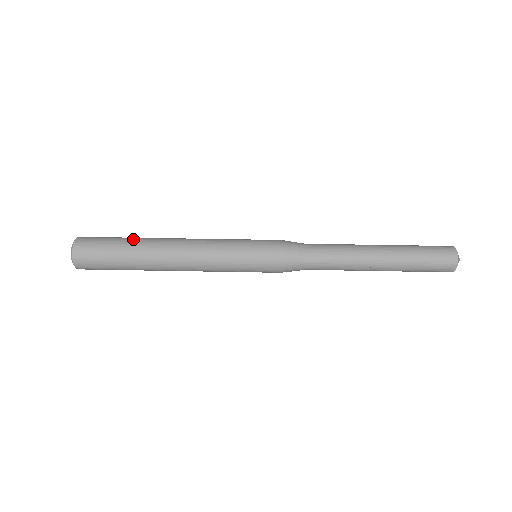
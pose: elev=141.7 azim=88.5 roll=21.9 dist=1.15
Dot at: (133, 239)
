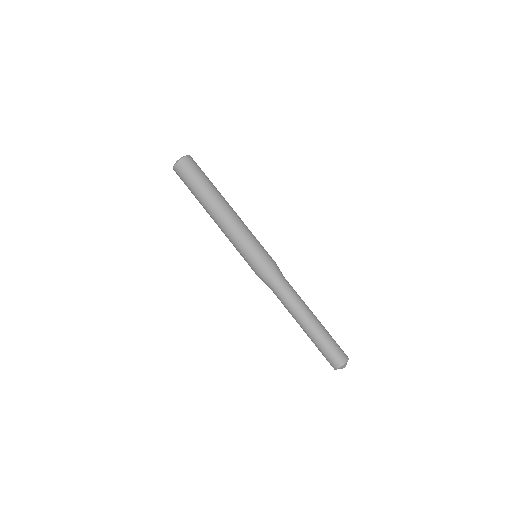
Dot at: (212, 185)
